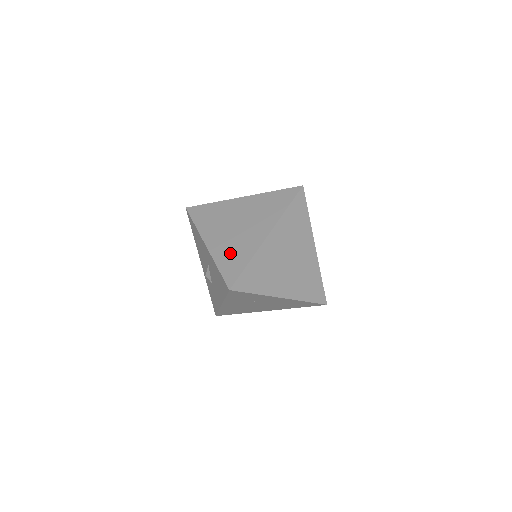
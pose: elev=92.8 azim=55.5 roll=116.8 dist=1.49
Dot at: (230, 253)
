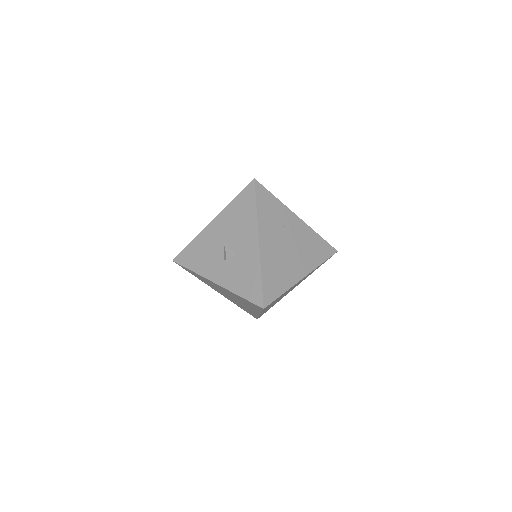
Dot at: occluded
